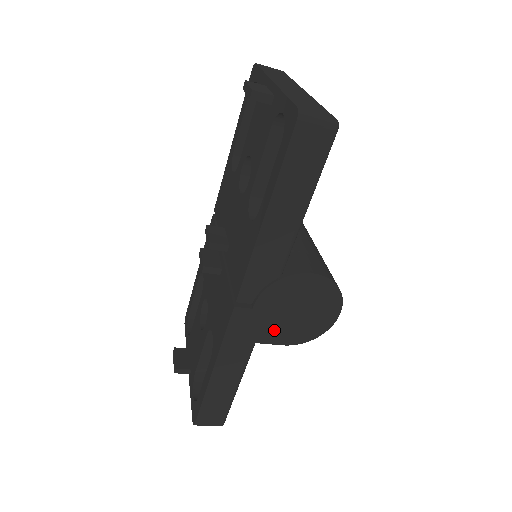
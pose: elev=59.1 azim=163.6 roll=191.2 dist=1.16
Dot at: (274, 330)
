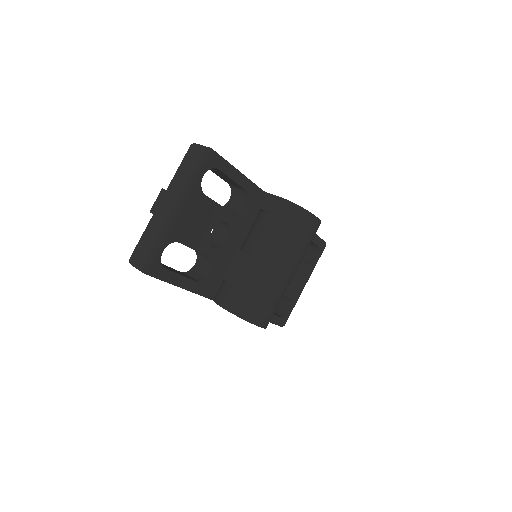
Dot at: occluded
